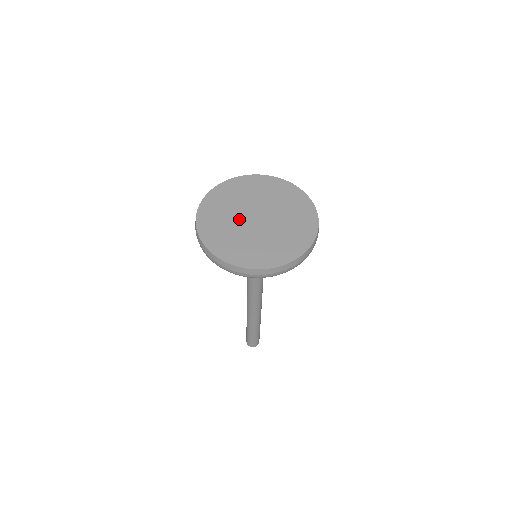
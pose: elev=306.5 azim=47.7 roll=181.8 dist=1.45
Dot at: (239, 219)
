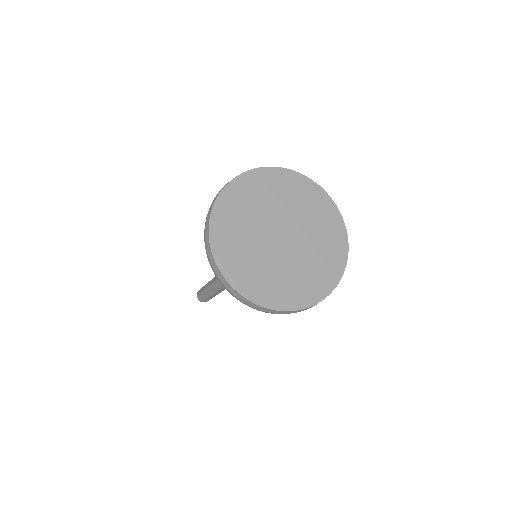
Dot at: (262, 228)
